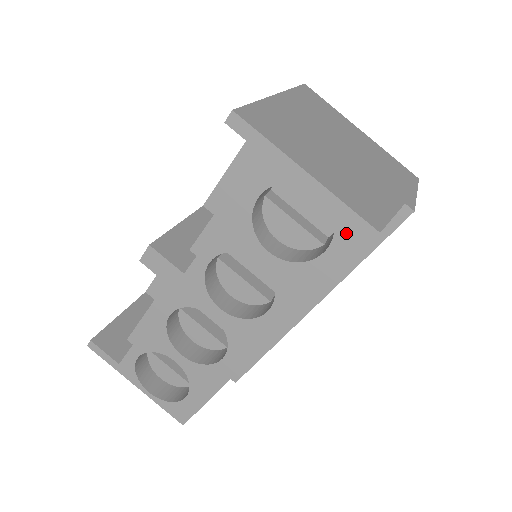
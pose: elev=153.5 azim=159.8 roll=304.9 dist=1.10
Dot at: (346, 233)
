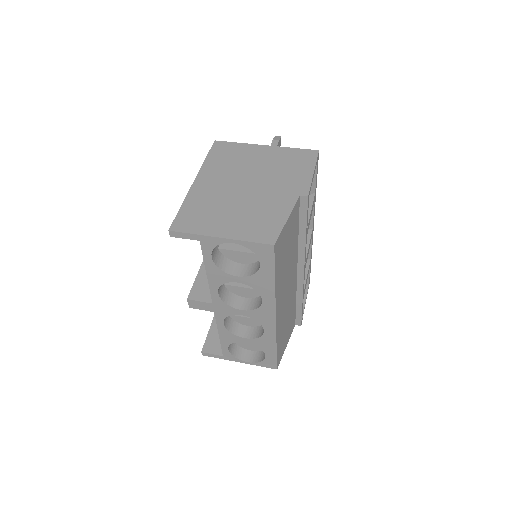
Dot at: (261, 253)
